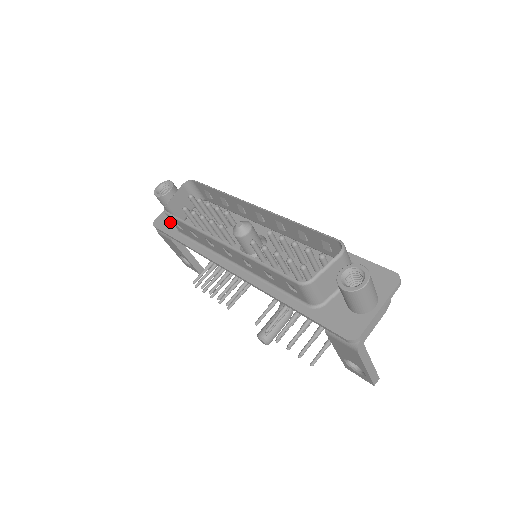
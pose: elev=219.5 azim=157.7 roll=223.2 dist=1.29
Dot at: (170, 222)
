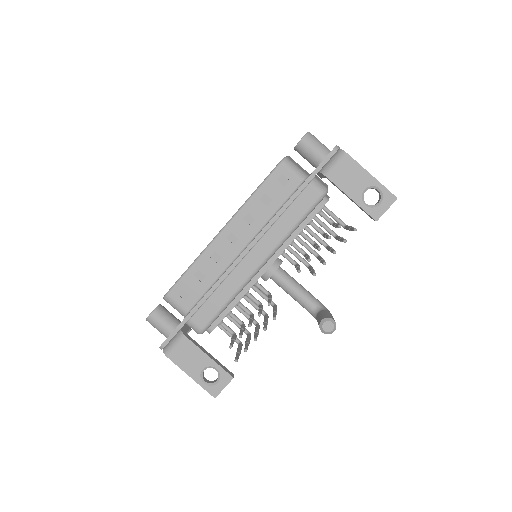
Dot at: occluded
